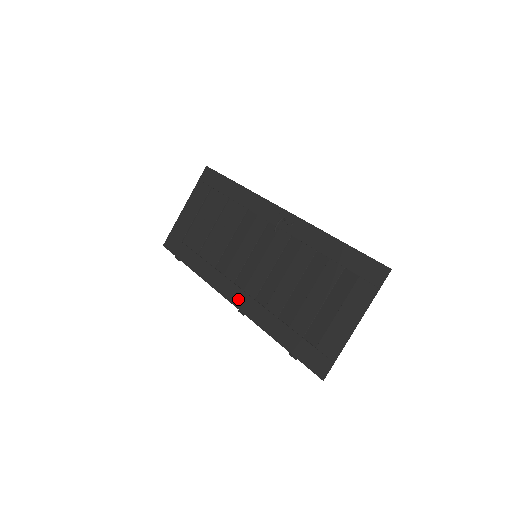
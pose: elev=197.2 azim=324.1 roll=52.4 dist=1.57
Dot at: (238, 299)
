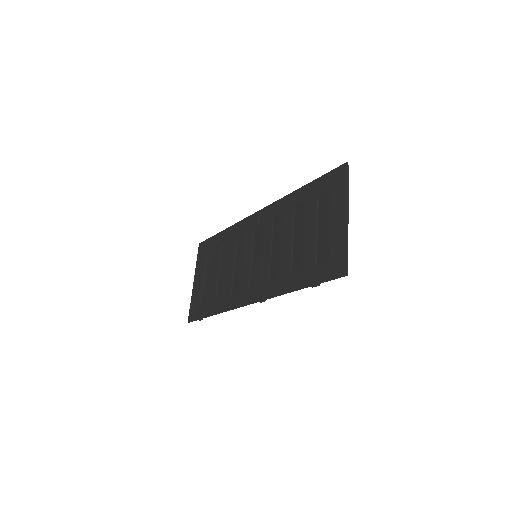
Dot at: (256, 295)
